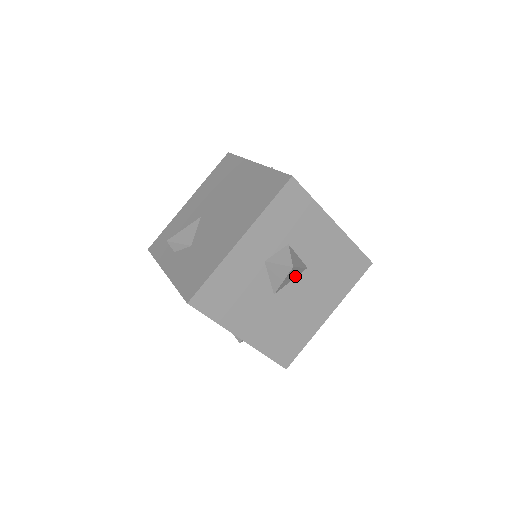
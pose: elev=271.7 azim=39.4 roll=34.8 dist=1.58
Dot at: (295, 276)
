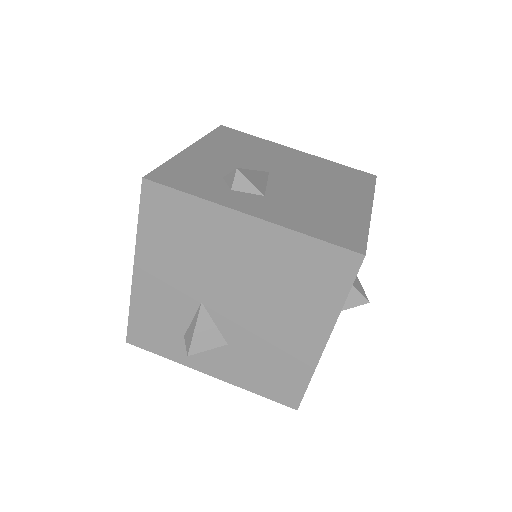
Dot at: occluded
